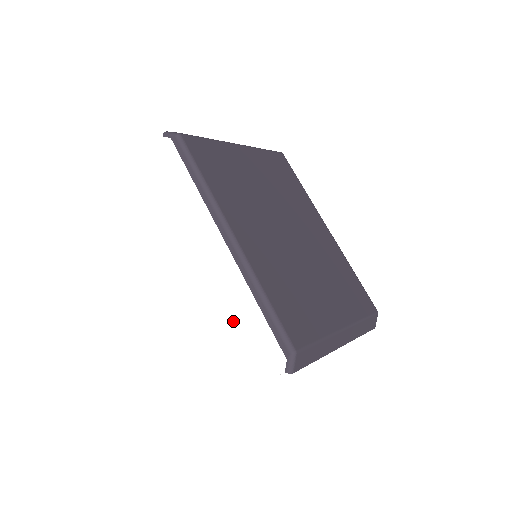
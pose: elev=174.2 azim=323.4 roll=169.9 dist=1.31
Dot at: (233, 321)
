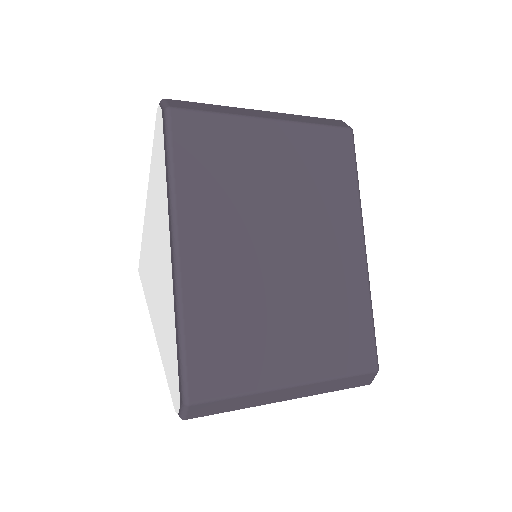
Dot at: (166, 334)
